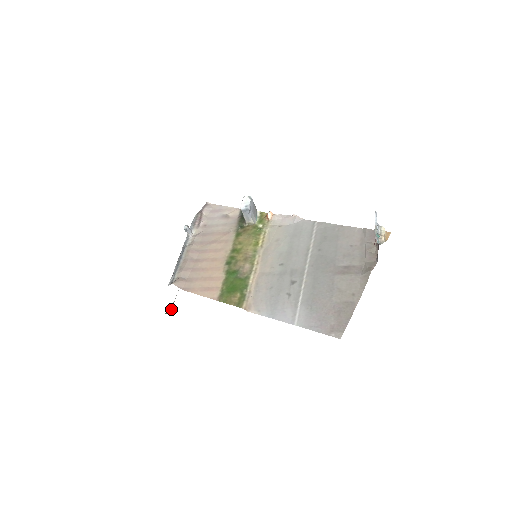
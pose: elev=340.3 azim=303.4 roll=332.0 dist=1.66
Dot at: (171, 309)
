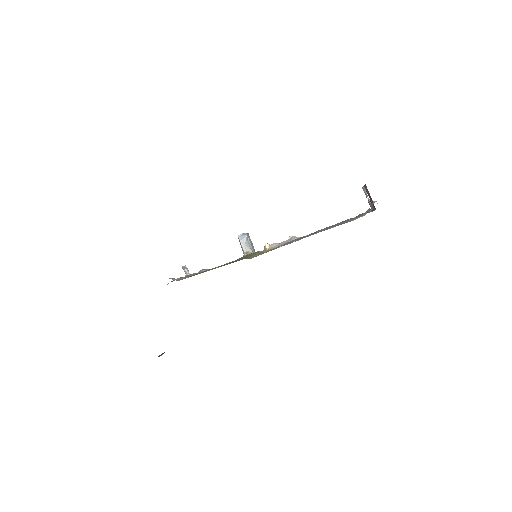
Dot at: (164, 352)
